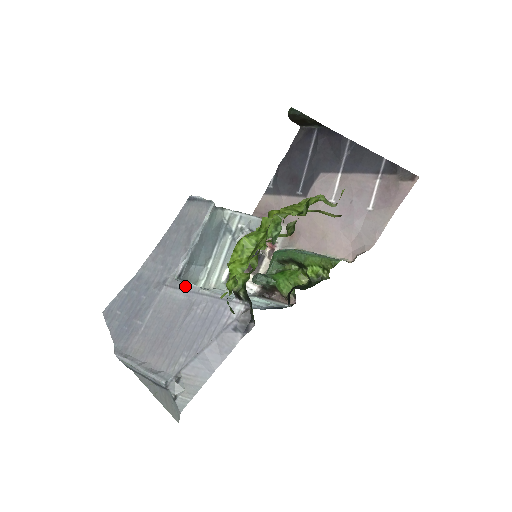
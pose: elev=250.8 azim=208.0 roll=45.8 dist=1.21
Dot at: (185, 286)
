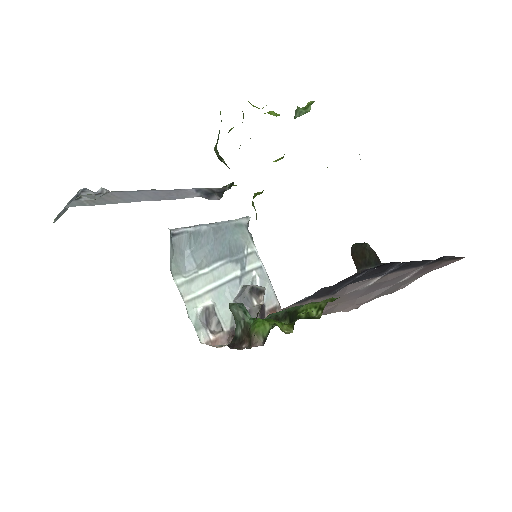
Dot at: occluded
